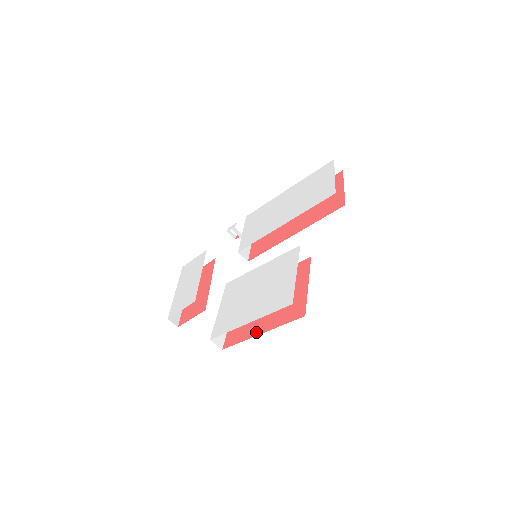
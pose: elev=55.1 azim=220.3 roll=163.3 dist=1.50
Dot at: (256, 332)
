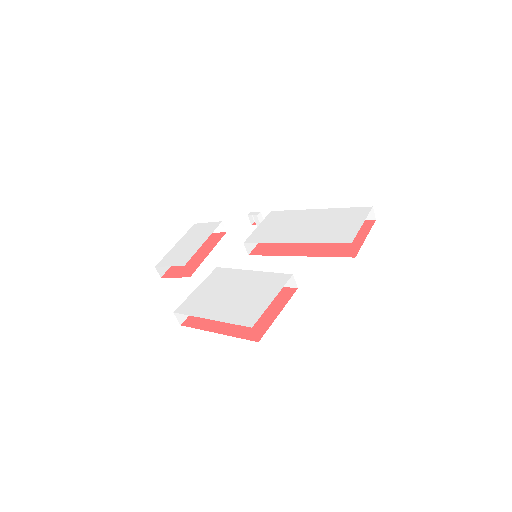
Dot at: (214, 328)
